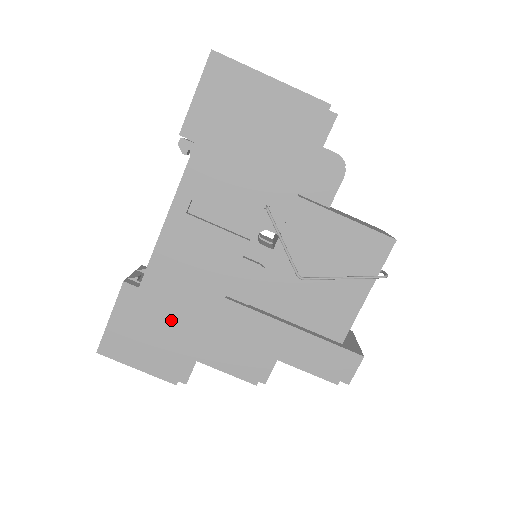
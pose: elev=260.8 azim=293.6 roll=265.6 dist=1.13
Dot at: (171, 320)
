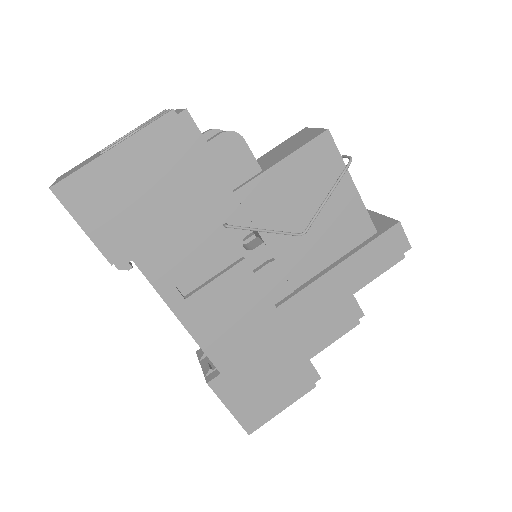
Dot at: (264, 362)
